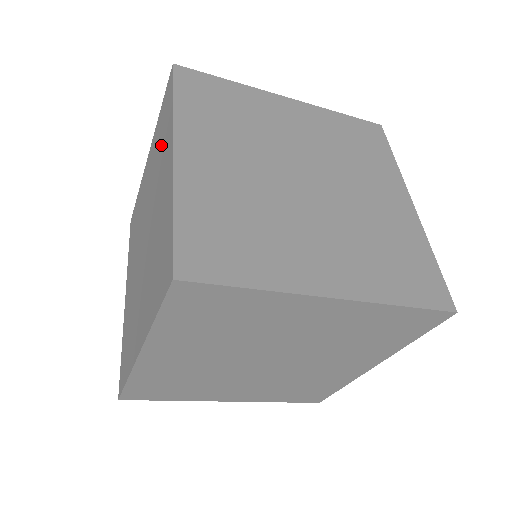
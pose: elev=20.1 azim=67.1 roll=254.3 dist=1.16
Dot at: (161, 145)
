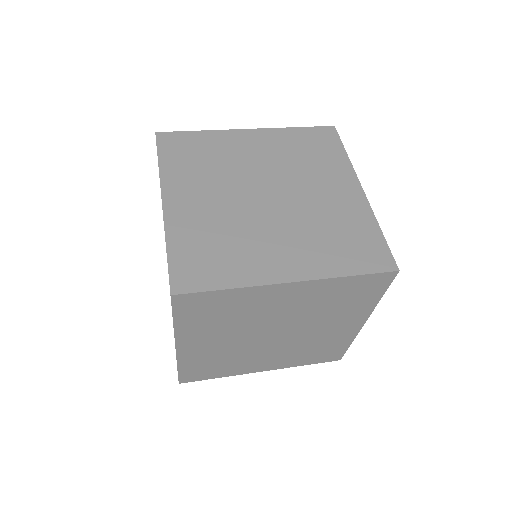
Dot at: occluded
